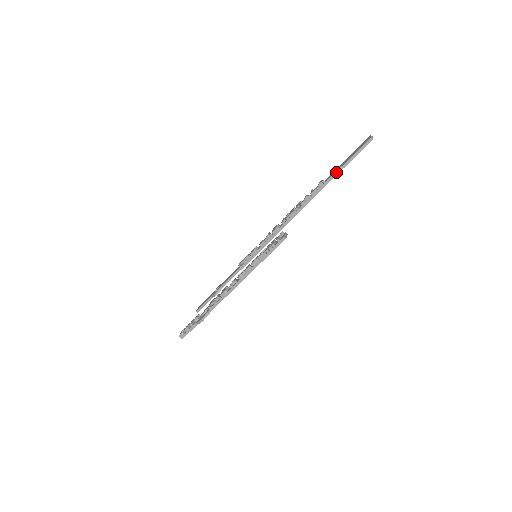
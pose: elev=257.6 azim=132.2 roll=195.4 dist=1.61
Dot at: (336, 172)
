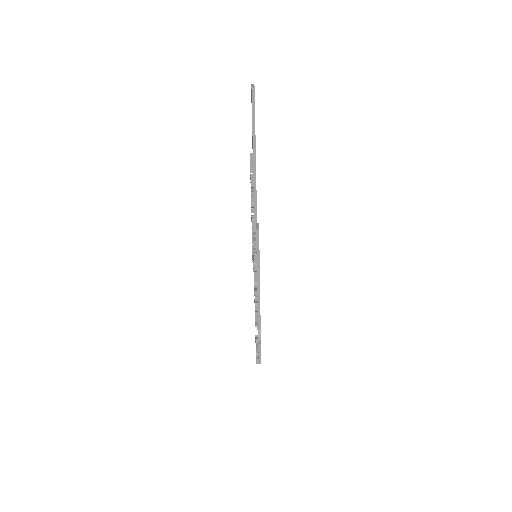
Dot at: (253, 139)
